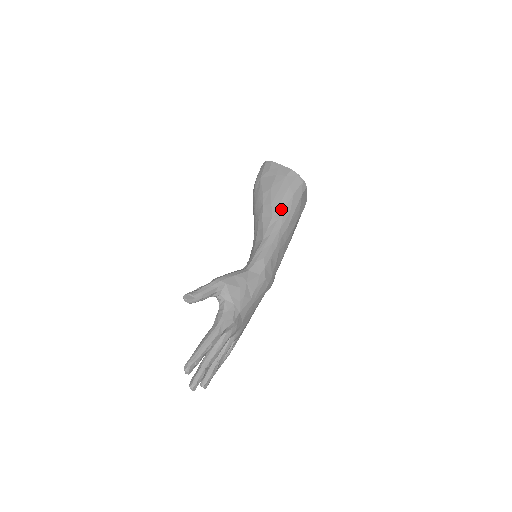
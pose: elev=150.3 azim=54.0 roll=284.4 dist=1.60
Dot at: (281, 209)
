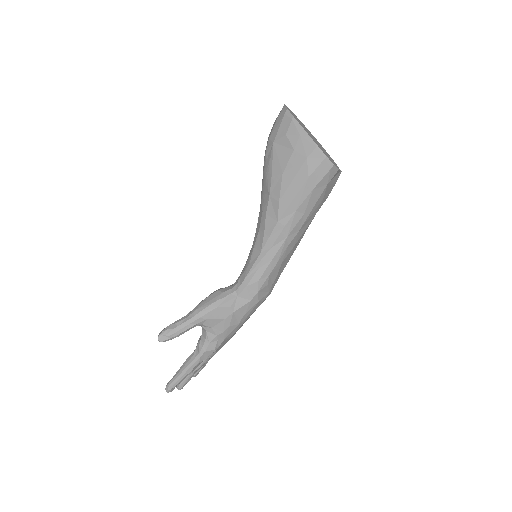
Dot at: (291, 211)
